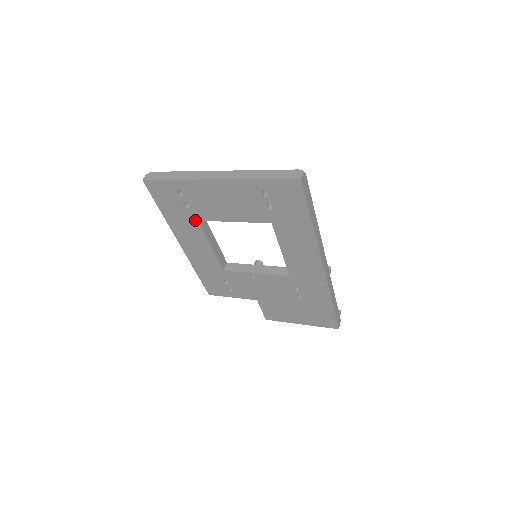
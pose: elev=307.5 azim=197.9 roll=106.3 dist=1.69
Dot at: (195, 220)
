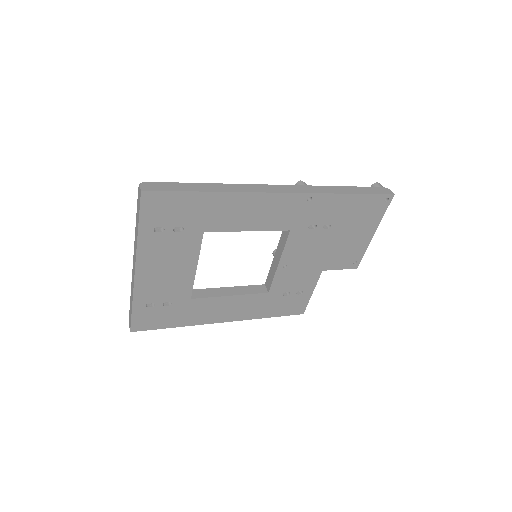
Dot at: (190, 301)
